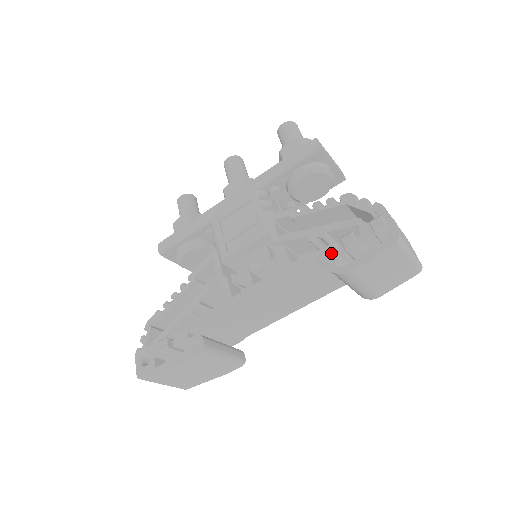
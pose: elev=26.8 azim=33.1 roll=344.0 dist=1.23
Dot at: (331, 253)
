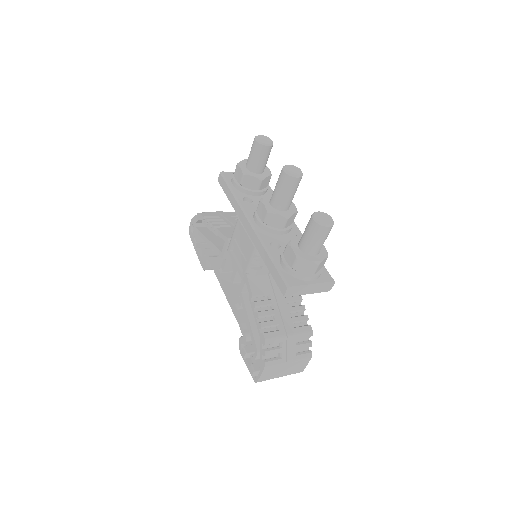
Dot at: (243, 339)
